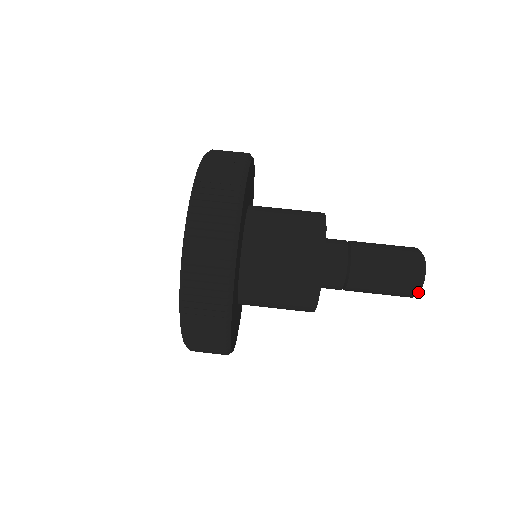
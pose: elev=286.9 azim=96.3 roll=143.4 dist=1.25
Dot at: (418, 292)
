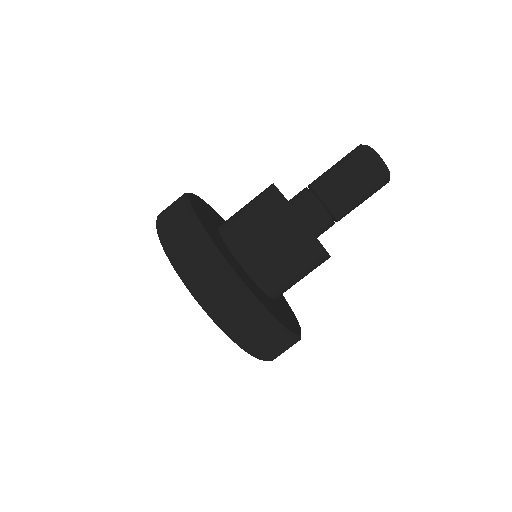
Dot at: (387, 172)
